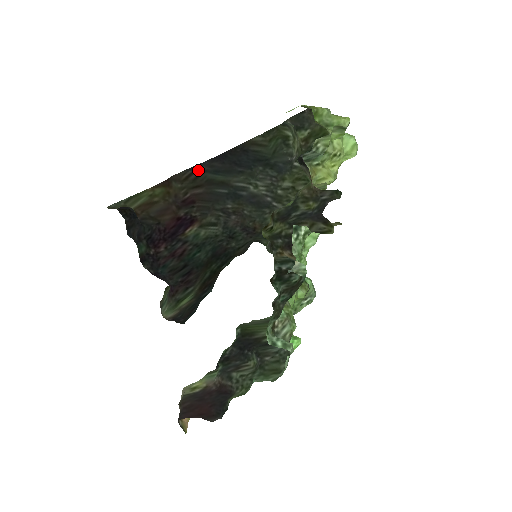
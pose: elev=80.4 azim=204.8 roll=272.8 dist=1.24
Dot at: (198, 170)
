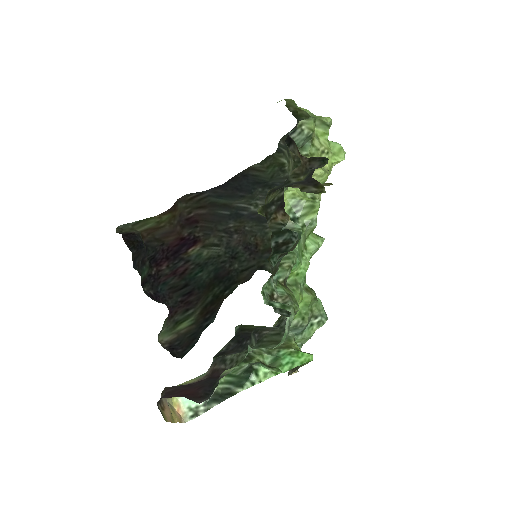
Dot at: (202, 194)
